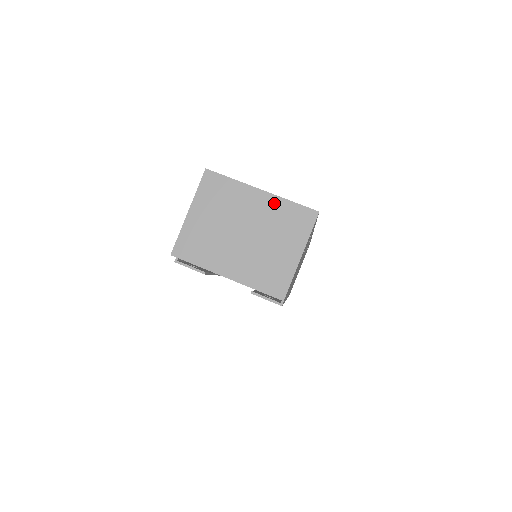
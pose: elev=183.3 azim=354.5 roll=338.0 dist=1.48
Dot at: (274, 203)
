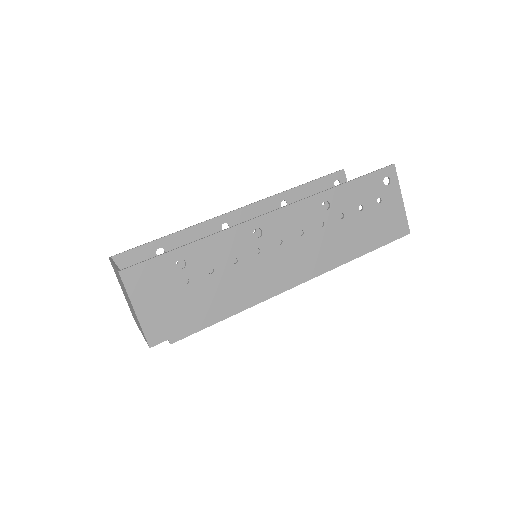
Dot at: occluded
